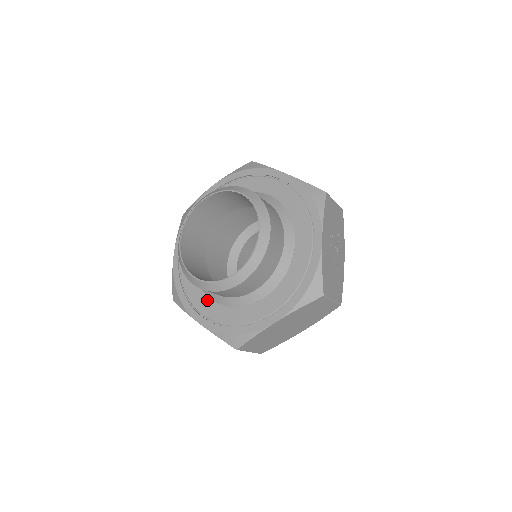
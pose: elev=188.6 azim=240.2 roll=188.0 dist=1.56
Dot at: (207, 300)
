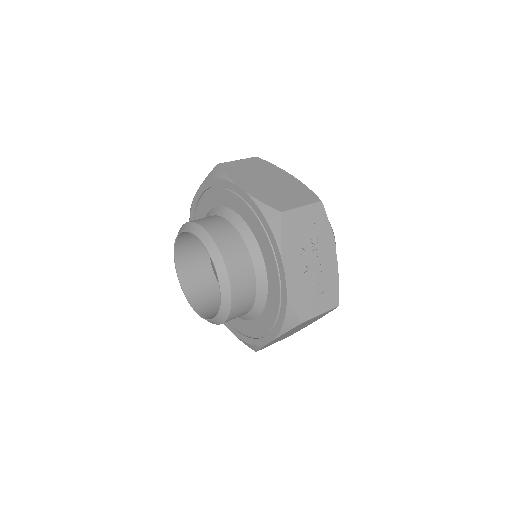
Dot at: occluded
